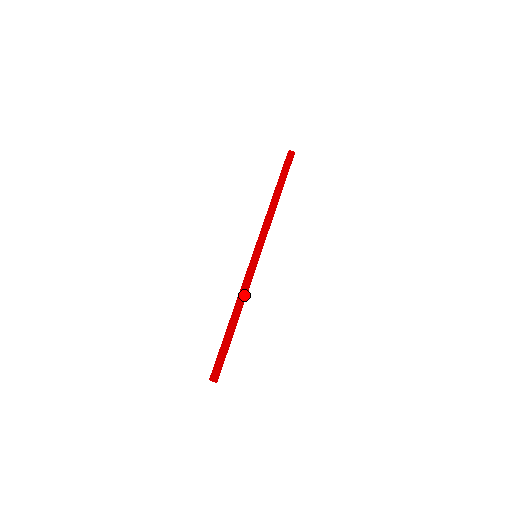
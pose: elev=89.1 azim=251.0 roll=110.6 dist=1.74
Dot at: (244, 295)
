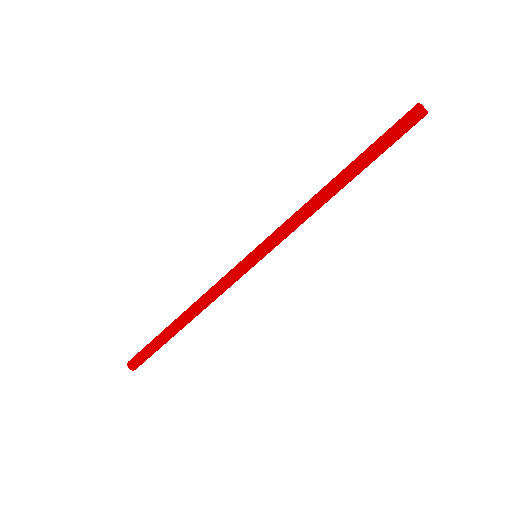
Dot at: (211, 301)
